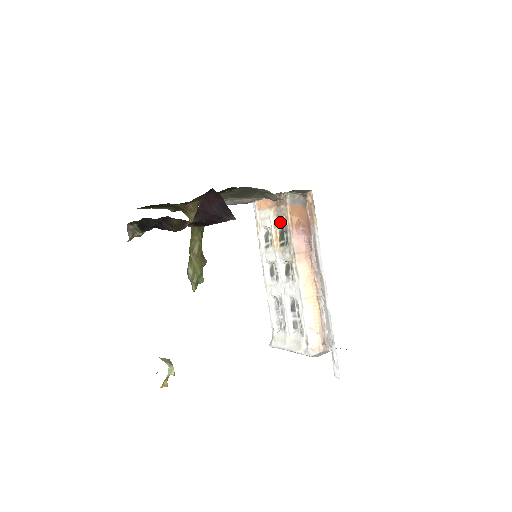
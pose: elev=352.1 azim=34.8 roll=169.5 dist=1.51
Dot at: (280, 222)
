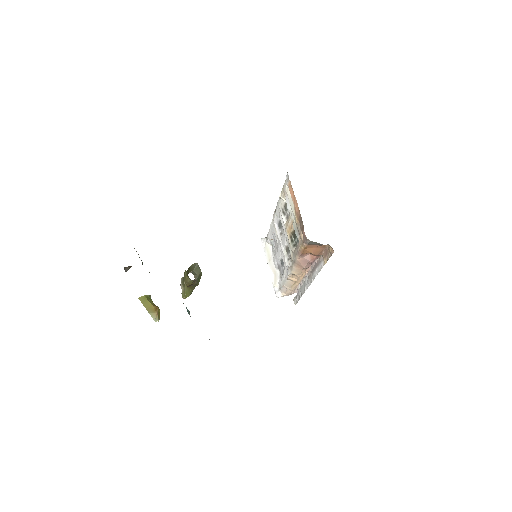
Dot at: (296, 234)
